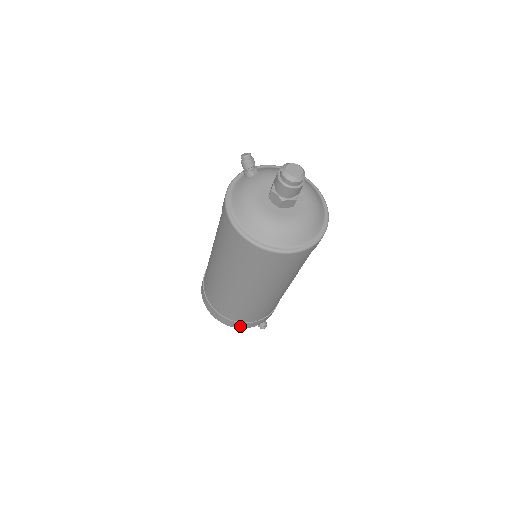
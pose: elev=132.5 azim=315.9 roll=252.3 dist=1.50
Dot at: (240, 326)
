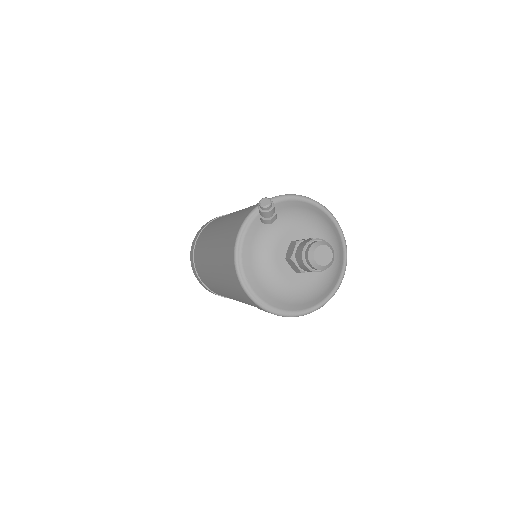
Dot at: occluded
